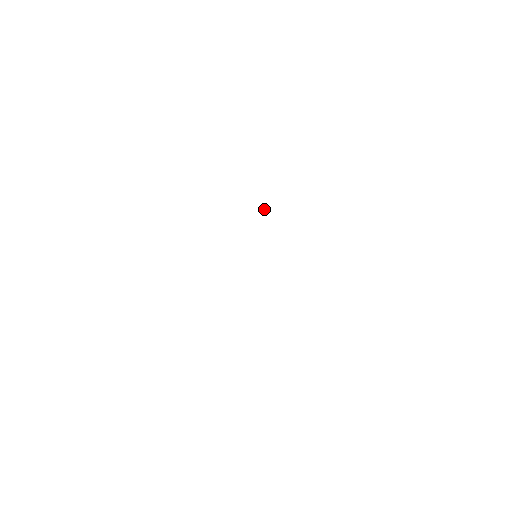
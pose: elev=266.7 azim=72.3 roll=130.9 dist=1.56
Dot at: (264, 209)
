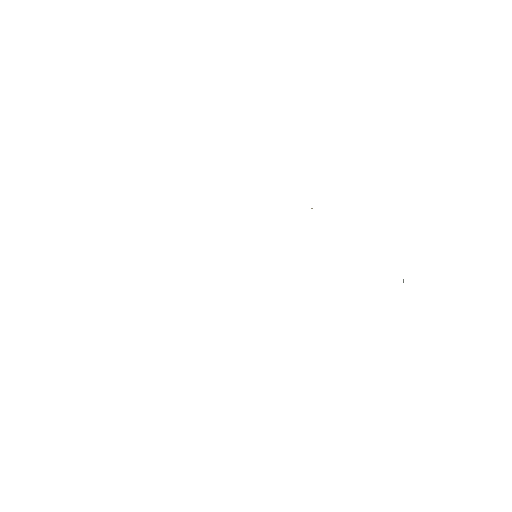
Dot at: (312, 208)
